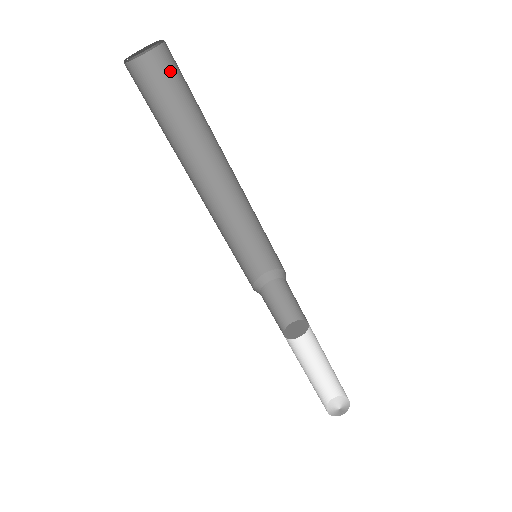
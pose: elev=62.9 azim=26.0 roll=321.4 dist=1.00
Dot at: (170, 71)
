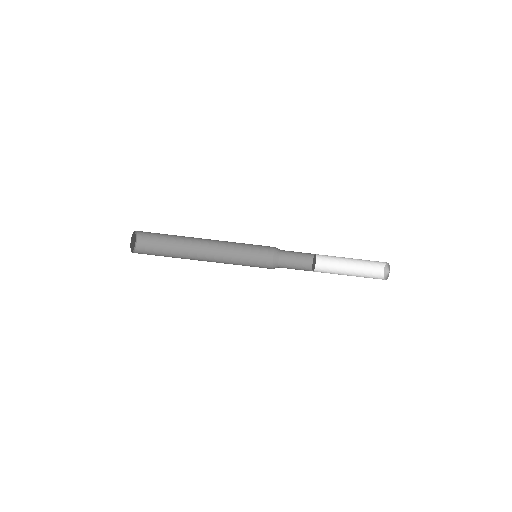
Dot at: (149, 235)
